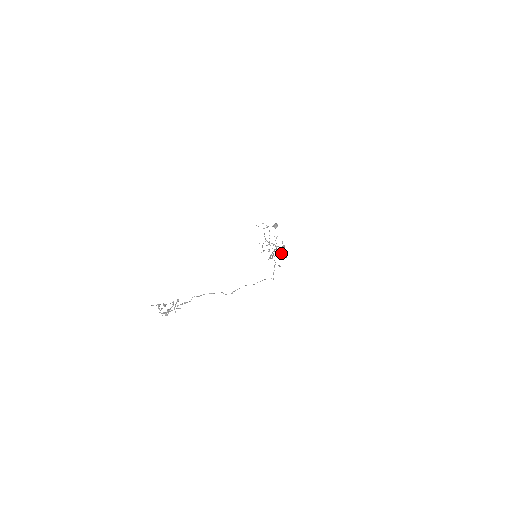
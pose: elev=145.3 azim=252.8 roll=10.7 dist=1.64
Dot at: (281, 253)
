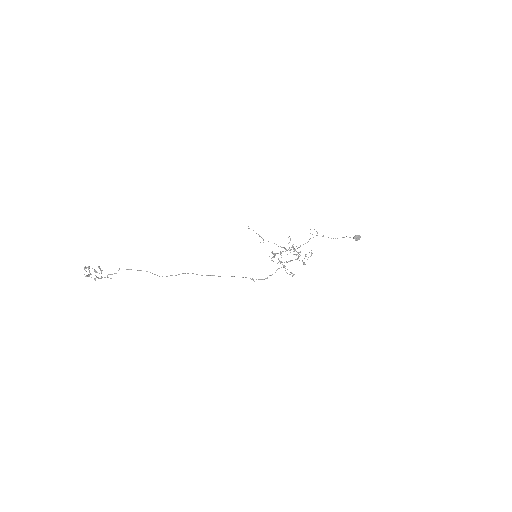
Dot at: occluded
